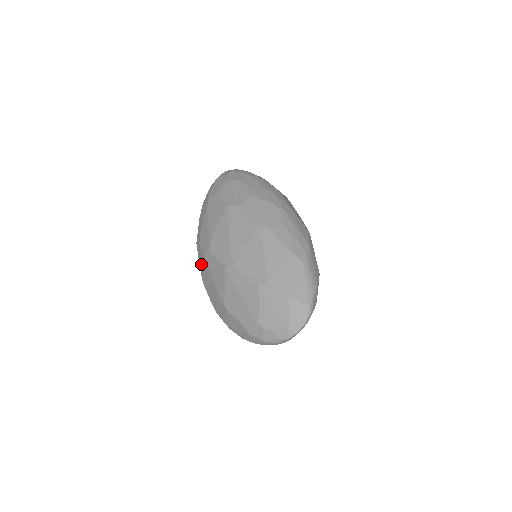
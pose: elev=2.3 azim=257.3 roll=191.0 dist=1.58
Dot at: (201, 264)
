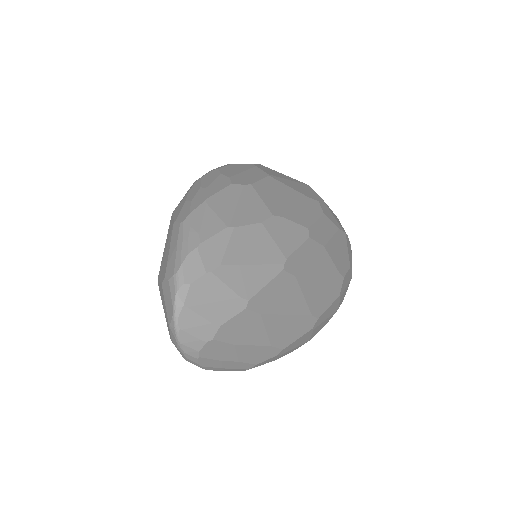
Dot at: occluded
